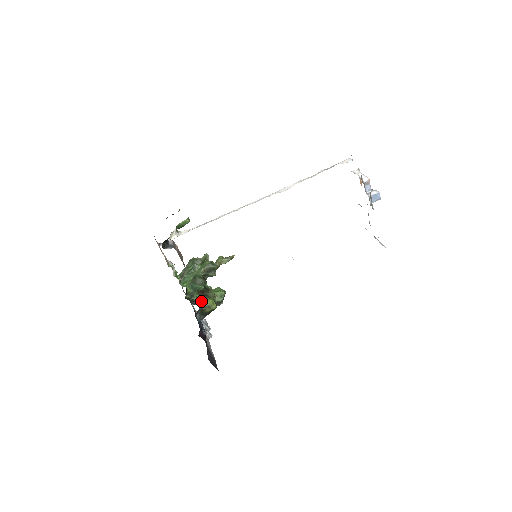
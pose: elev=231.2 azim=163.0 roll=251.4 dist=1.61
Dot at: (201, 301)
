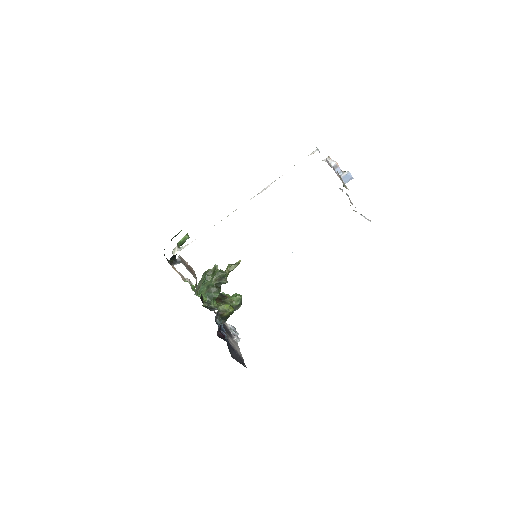
Dot at: (218, 307)
